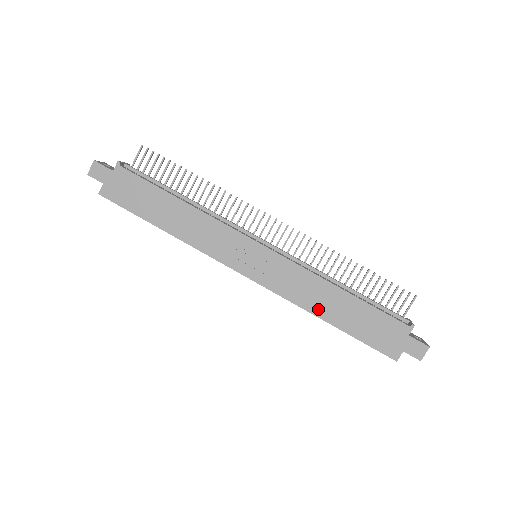
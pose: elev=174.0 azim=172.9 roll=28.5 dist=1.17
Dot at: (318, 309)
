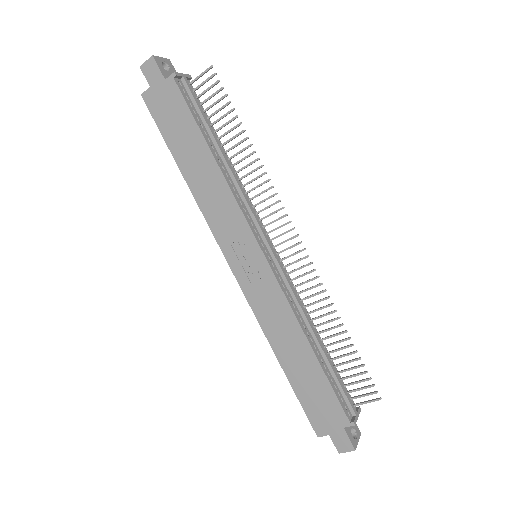
Dot at: (278, 346)
